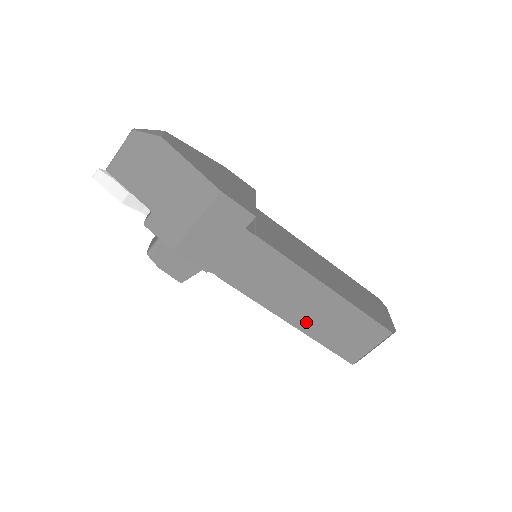
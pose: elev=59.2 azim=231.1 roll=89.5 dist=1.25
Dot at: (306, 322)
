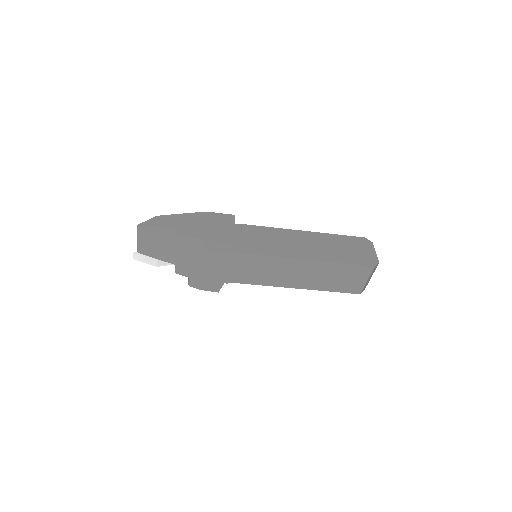
Dot at: (310, 284)
